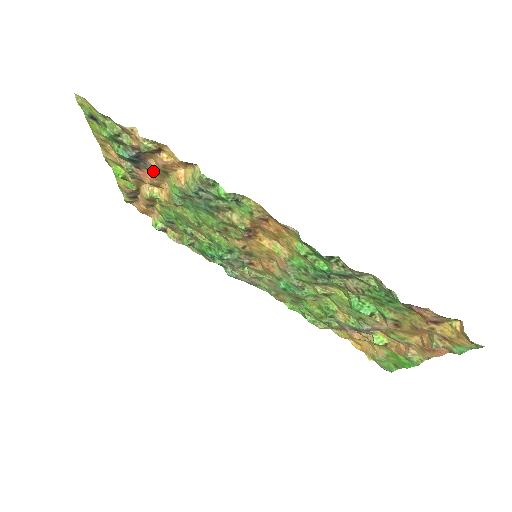
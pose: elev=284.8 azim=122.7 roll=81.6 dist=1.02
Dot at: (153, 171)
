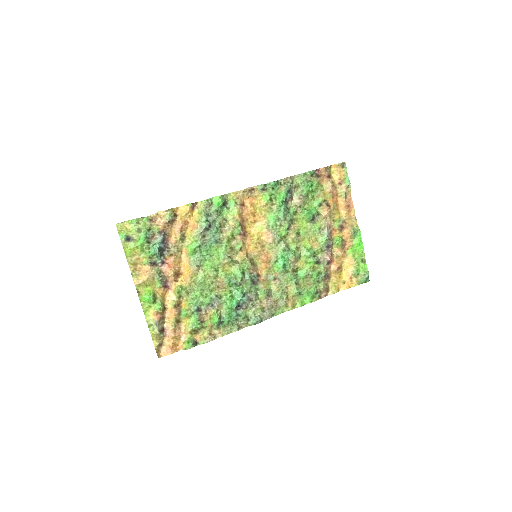
Dot at: (174, 253)
